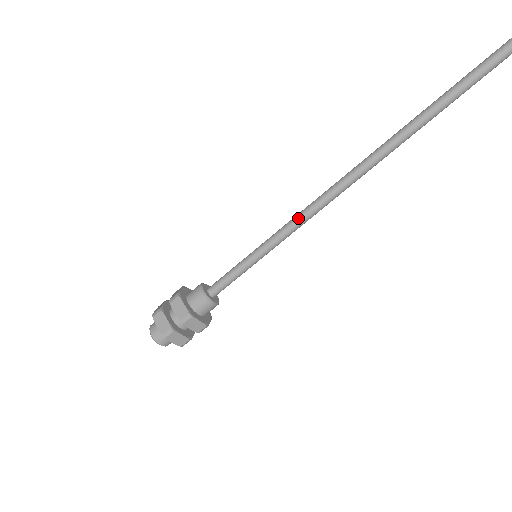
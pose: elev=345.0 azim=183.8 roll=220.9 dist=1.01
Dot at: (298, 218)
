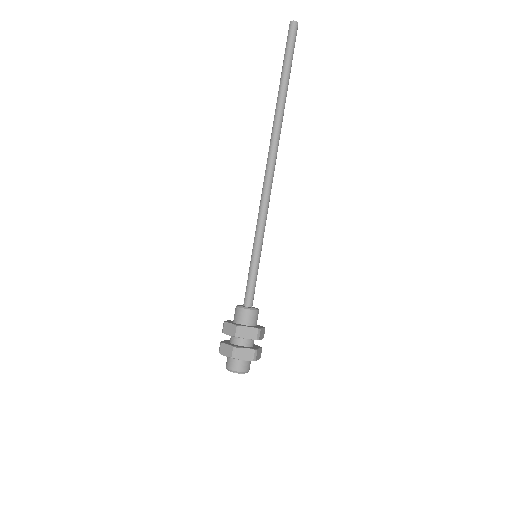
Dot at: (264, 209)
